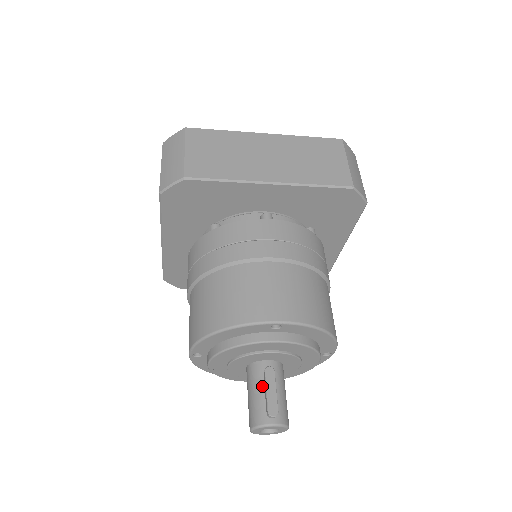
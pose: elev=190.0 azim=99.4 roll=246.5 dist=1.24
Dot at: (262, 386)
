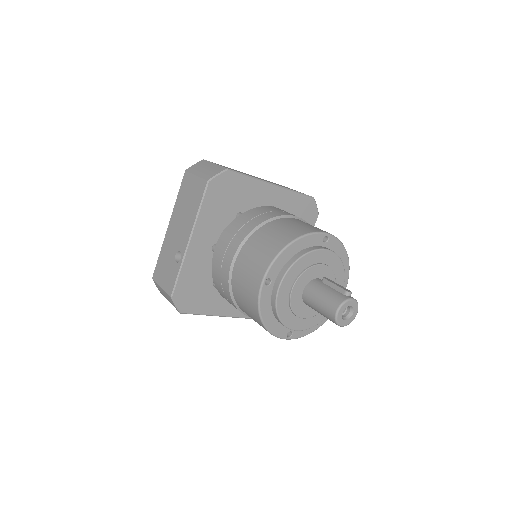
Dot at: (328, 286)
